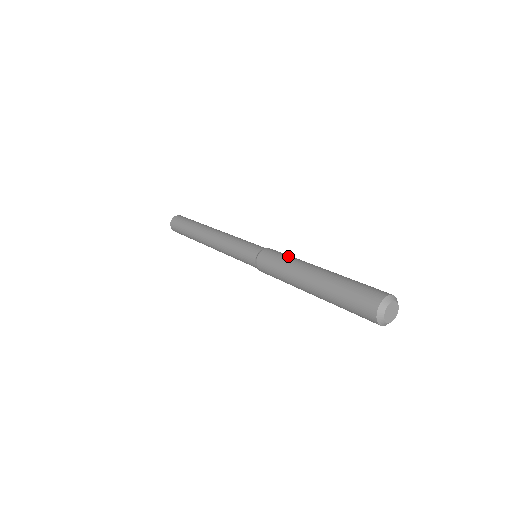
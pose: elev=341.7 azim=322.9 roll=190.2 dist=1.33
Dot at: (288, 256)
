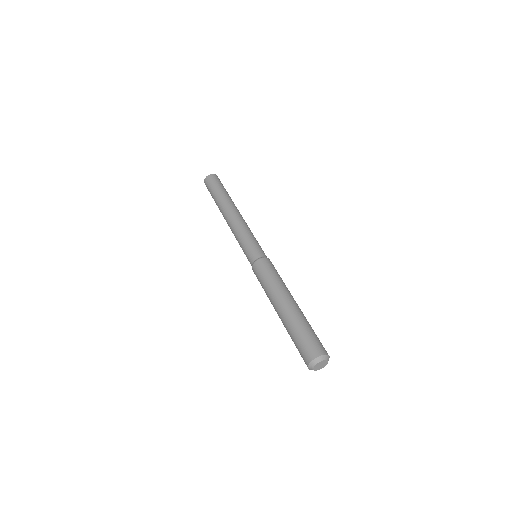
Dot at: (267, 279)
